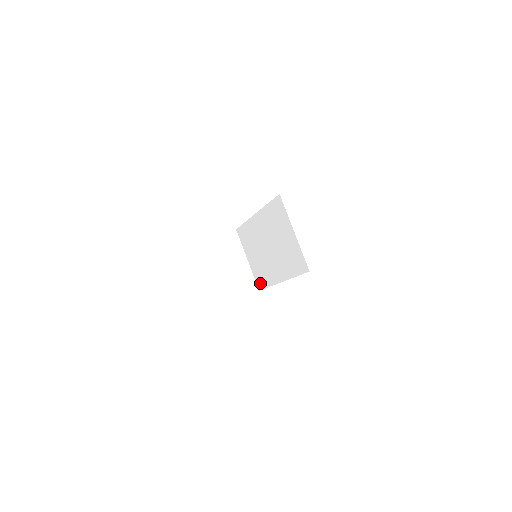
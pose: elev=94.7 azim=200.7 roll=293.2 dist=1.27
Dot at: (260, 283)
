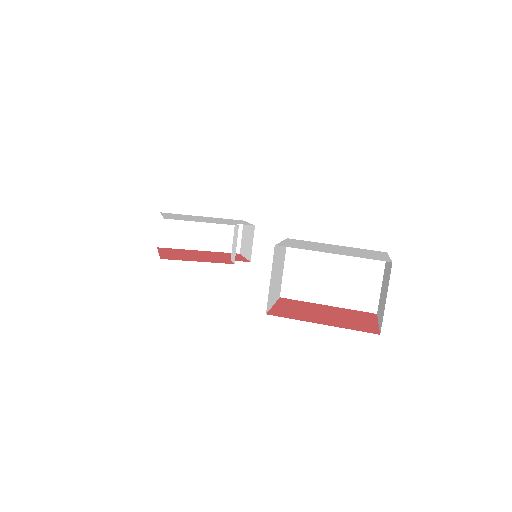
Dot at: (289, 293)
